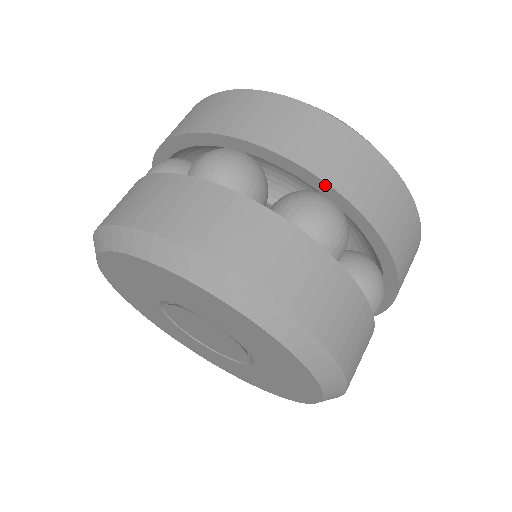
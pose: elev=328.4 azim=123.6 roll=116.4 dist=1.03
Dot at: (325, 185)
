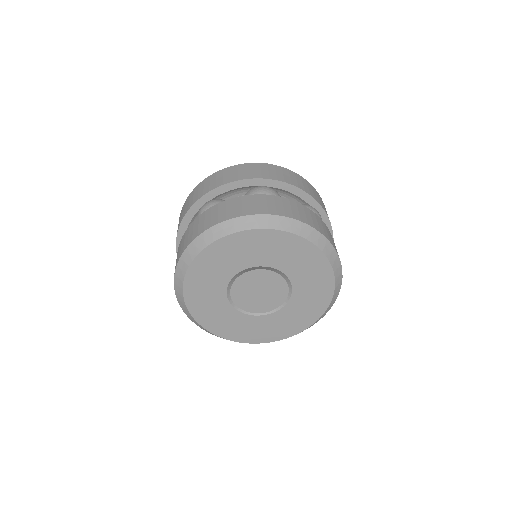
Dot at: (312, 198)
